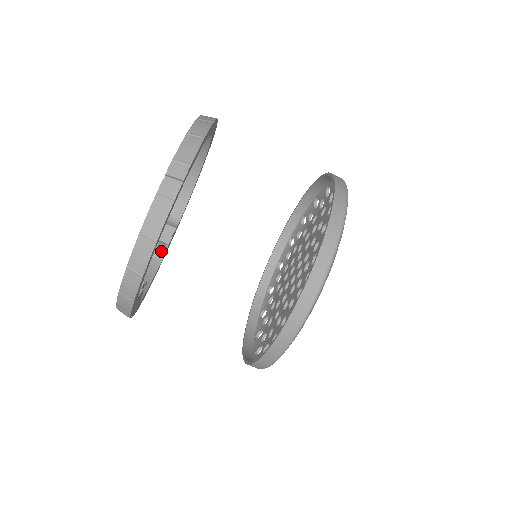
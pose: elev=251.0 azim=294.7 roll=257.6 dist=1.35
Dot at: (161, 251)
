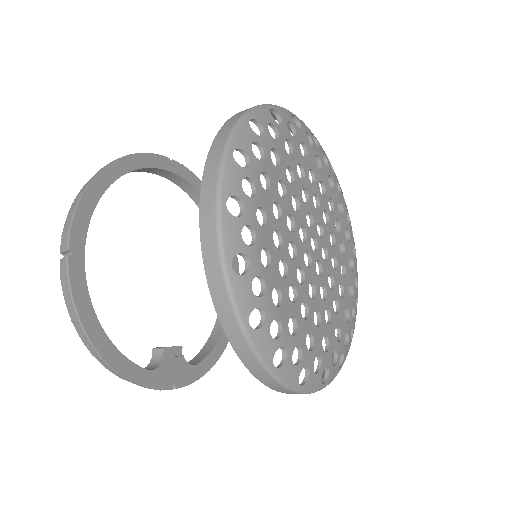
Dot at: occluded
